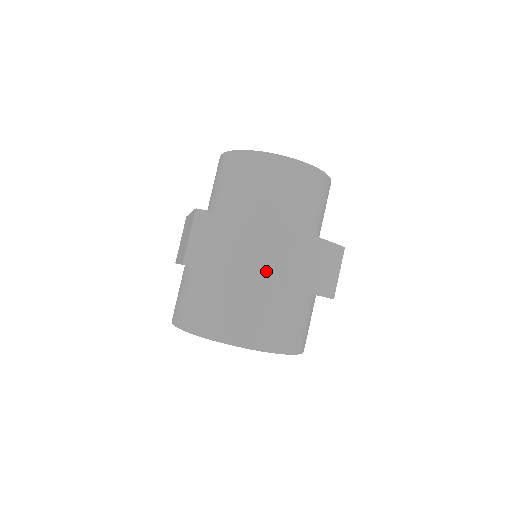
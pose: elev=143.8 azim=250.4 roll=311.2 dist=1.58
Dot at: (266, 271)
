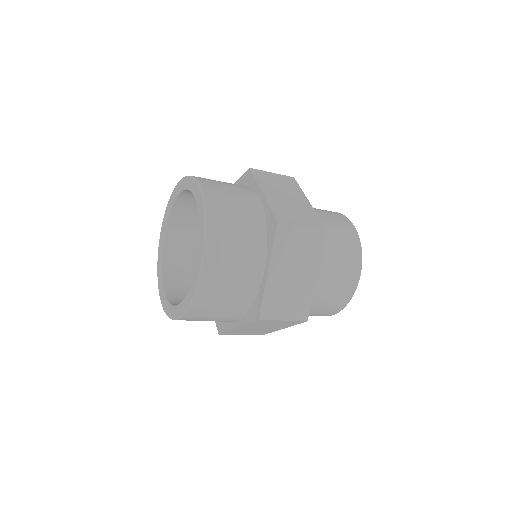
Dot at: occluded
